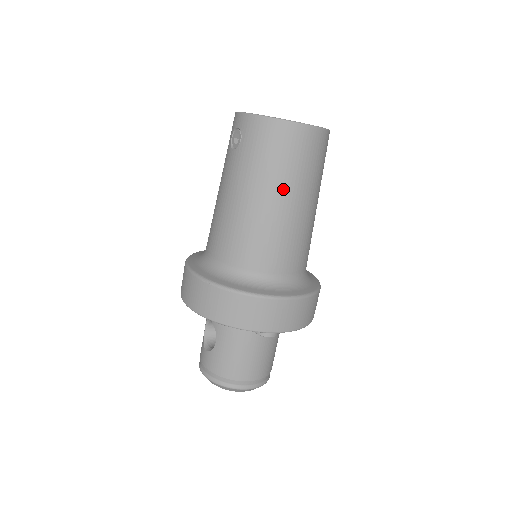
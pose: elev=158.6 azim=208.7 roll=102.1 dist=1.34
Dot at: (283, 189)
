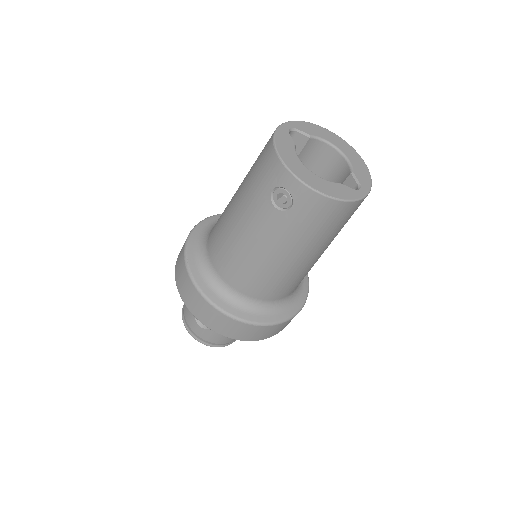
Dot at: (321, 247)
